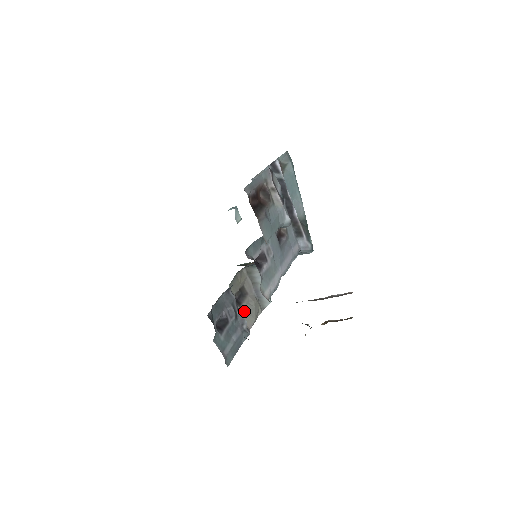
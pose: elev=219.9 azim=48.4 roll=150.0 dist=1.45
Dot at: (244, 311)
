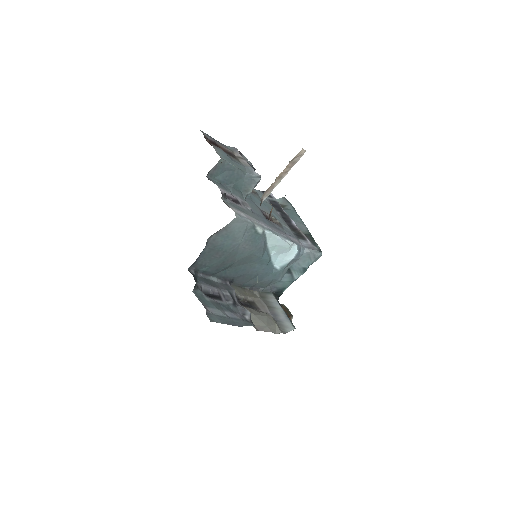
Dot at: (250, 312)
